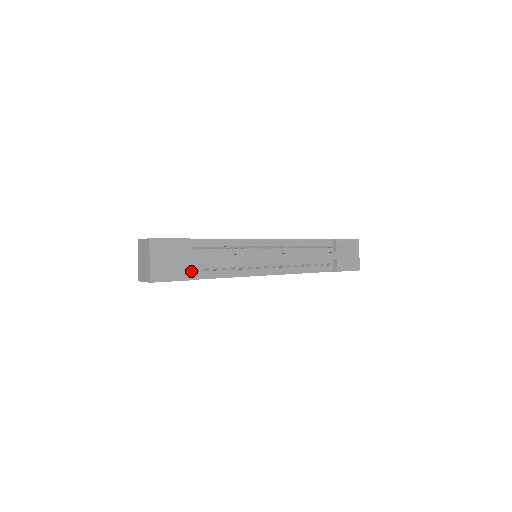
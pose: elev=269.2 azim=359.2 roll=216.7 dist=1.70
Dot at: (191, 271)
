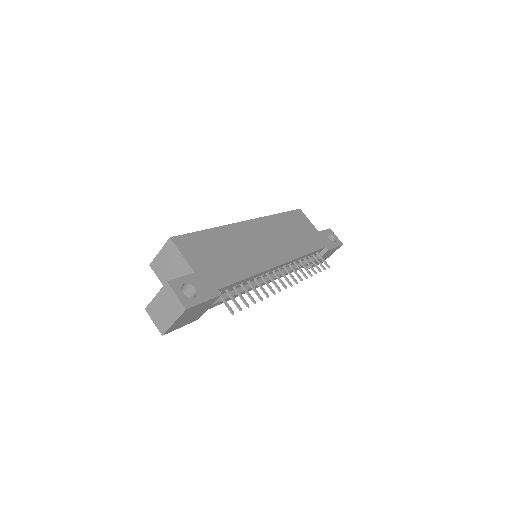
Dot at: (202, 314)
